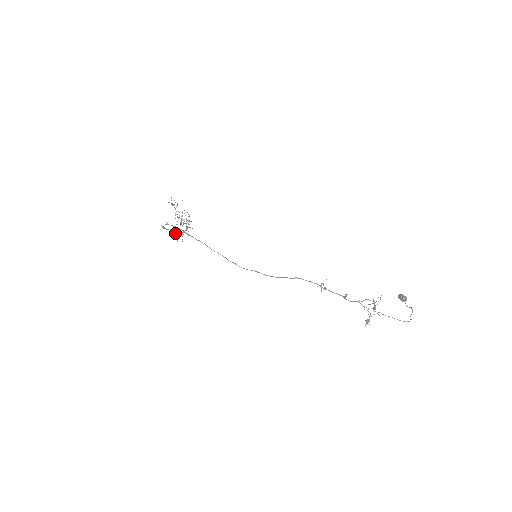
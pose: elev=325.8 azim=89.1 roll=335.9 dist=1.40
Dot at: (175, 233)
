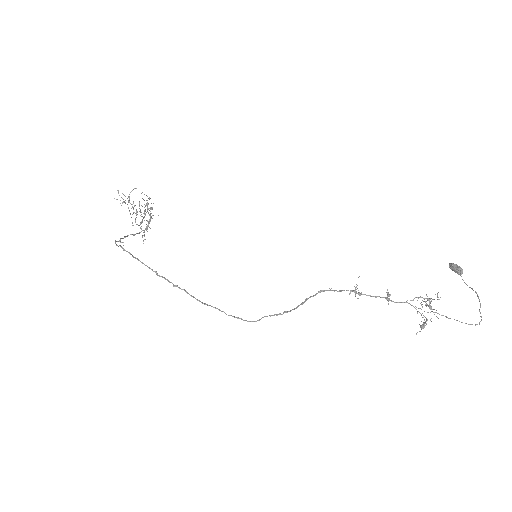
Dot at: (137, 233)
